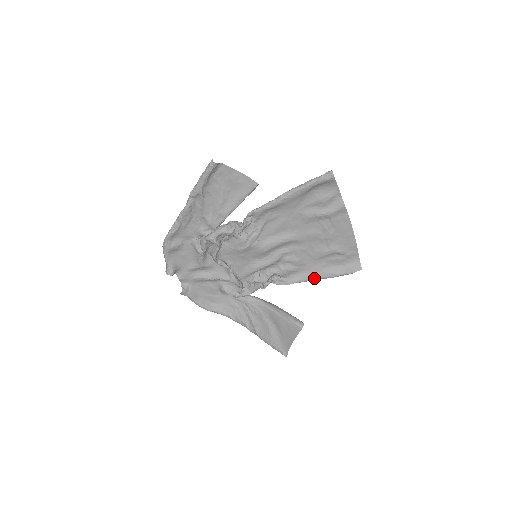
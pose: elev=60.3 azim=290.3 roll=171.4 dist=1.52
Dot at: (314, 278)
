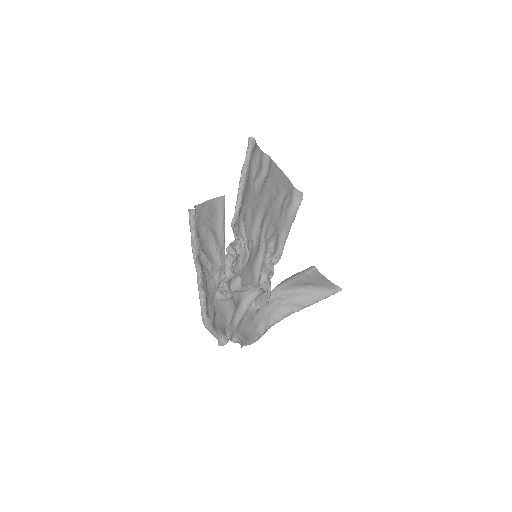
Dot at: (288, 231)
